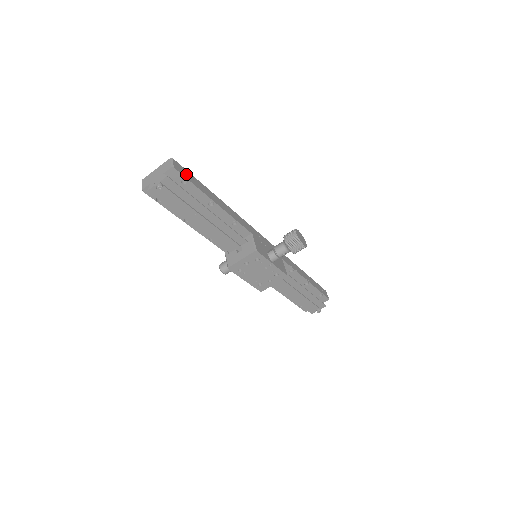
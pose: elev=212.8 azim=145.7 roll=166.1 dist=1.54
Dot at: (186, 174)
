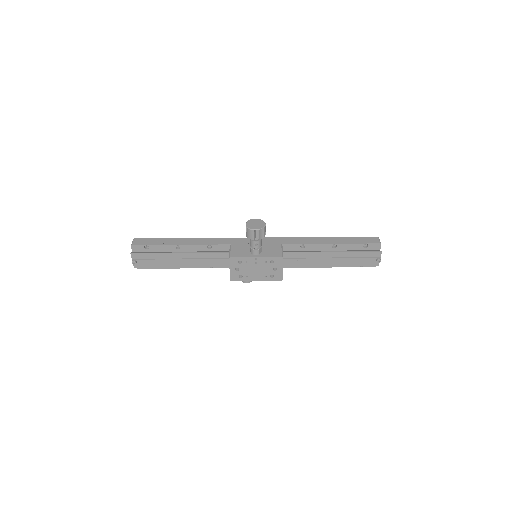
Dot at: (147, 242)
